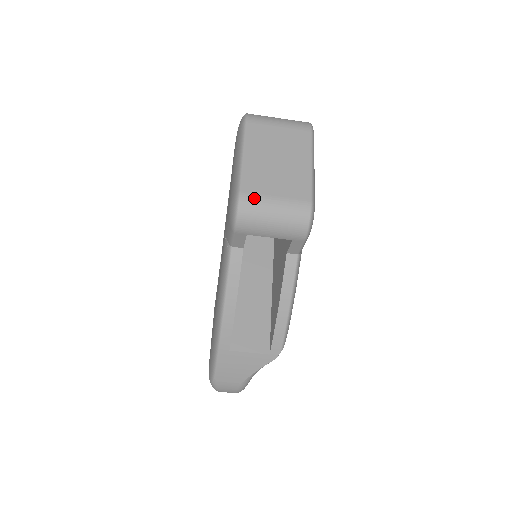
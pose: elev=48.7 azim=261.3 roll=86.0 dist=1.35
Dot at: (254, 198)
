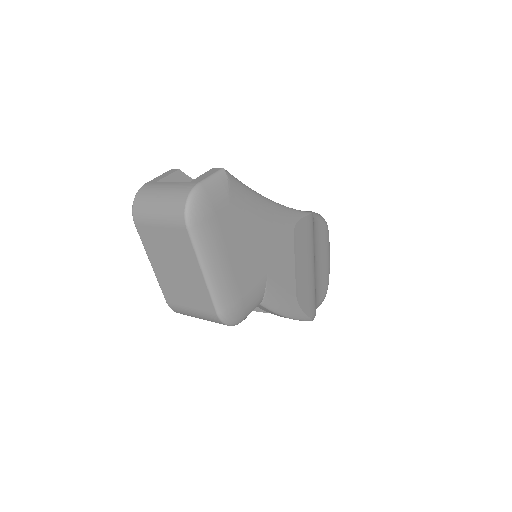
Dot at: (177, 308)
